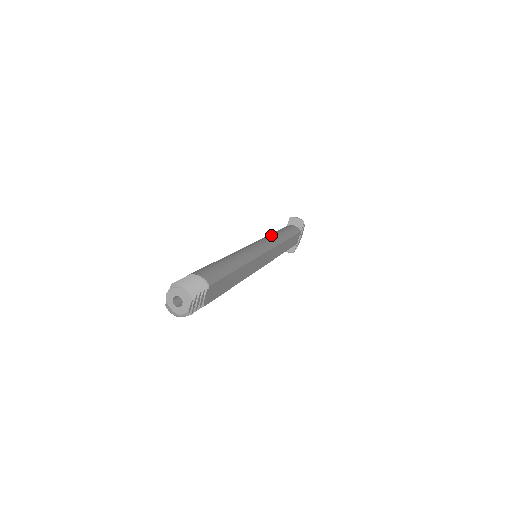
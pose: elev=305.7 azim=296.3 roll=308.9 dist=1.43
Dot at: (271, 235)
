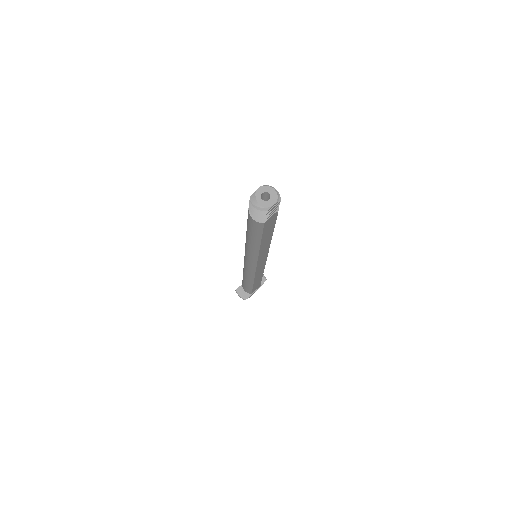
Dot at: occluded
